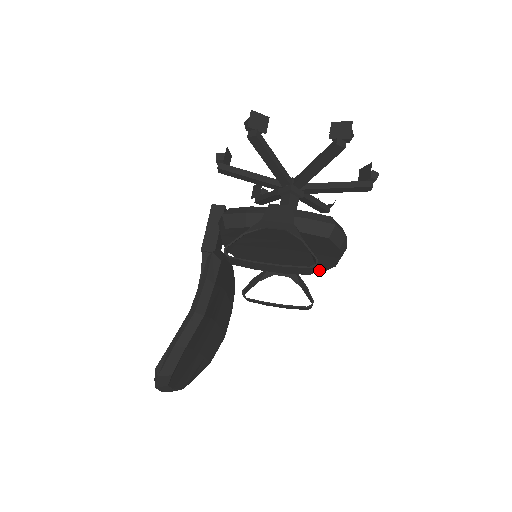
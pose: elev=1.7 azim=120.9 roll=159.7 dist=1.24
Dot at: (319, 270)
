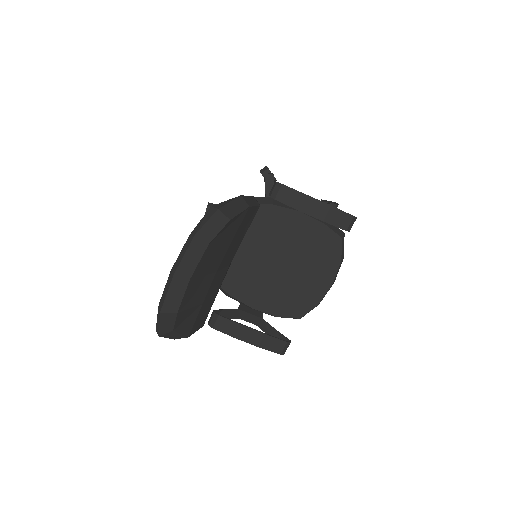
Dot at: (295, 316)
